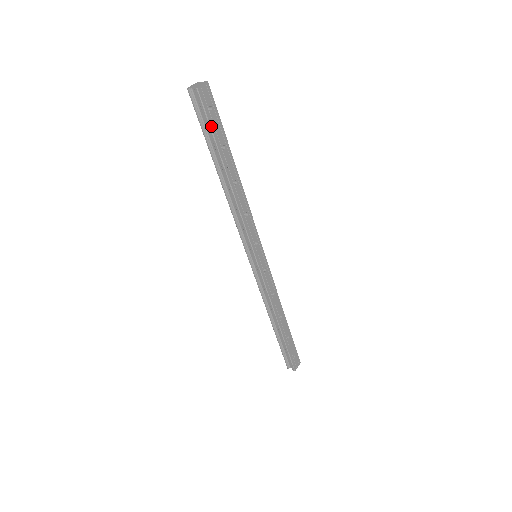
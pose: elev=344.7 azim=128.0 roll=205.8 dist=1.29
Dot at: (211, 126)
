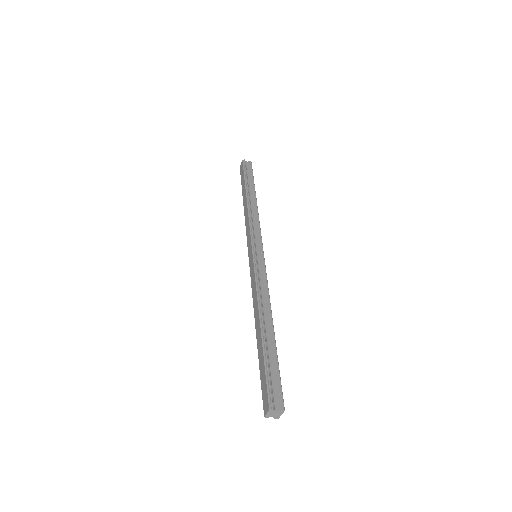
Dot at: (253, 176)
